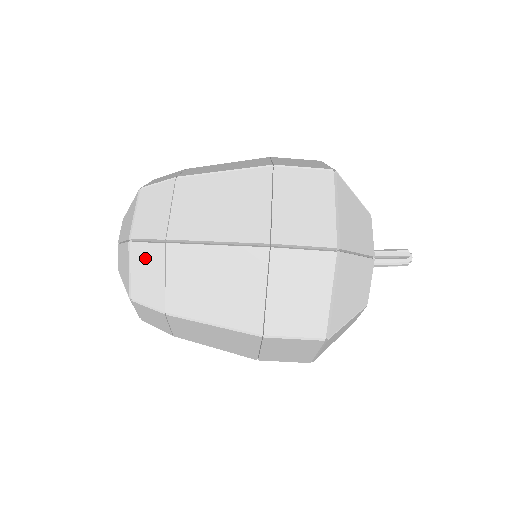
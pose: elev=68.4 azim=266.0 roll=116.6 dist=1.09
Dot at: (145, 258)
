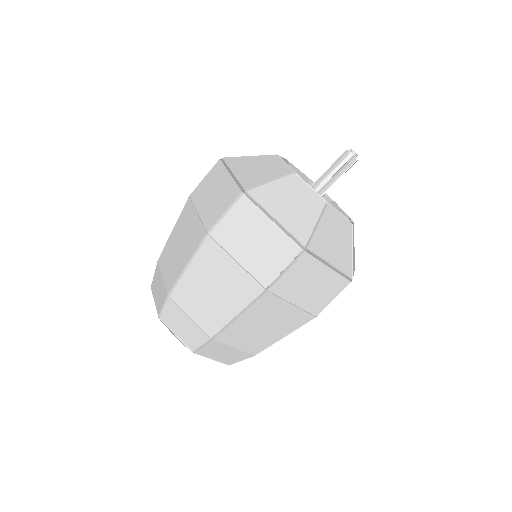
Dot at: (156, 283)
